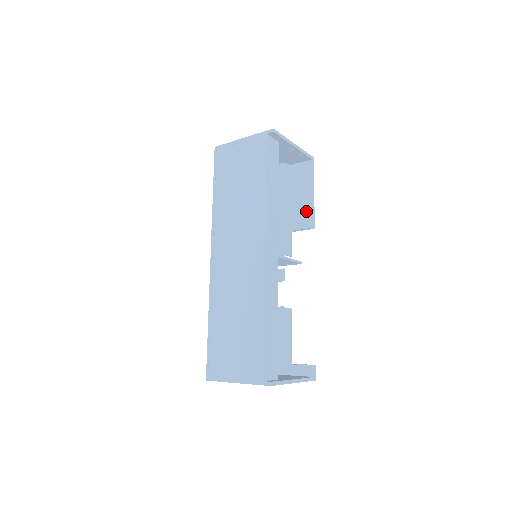
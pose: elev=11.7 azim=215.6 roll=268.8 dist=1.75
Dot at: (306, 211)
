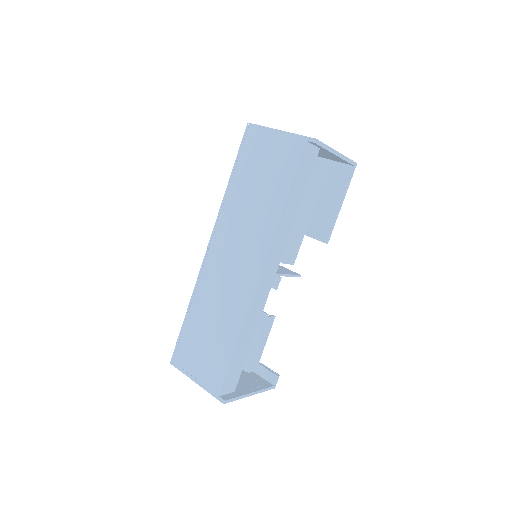
Dot at: (326, 221)
